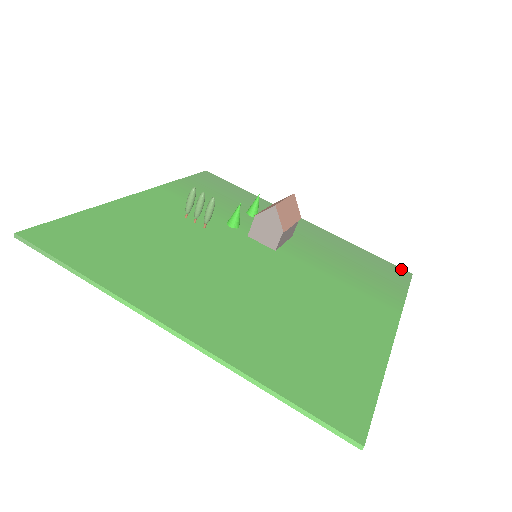
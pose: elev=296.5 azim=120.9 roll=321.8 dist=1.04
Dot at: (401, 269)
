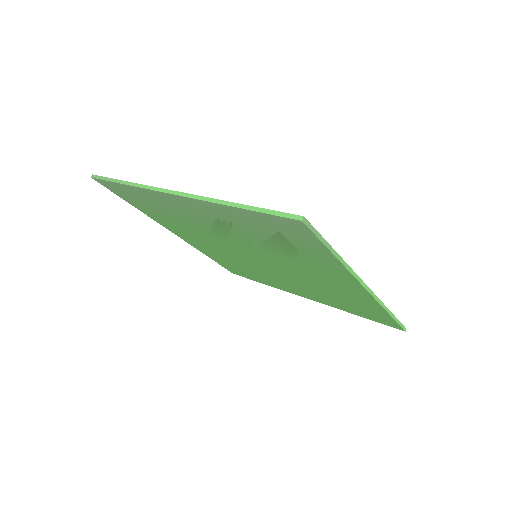
Dot at: occluded
